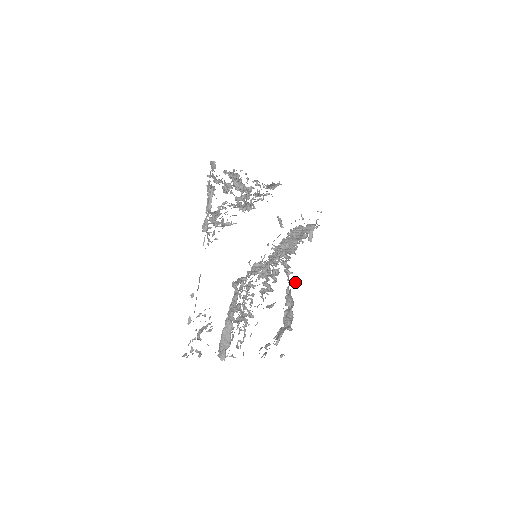
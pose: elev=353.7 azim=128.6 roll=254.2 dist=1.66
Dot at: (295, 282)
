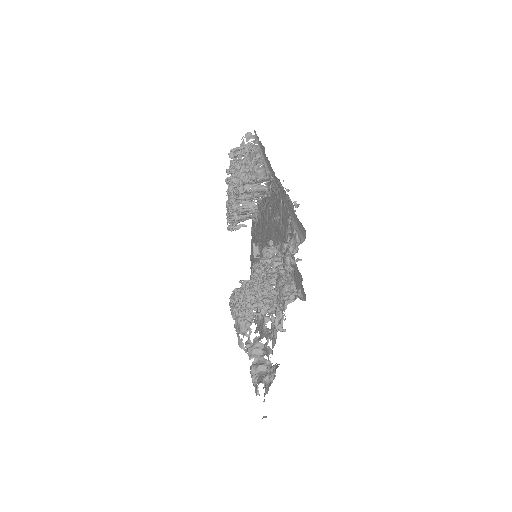
Dot at: (243, 347)
